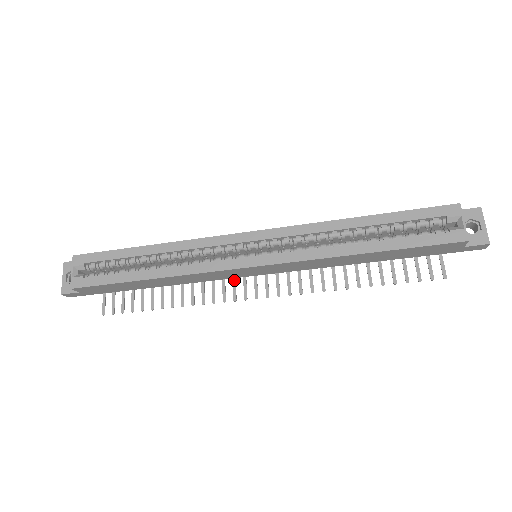
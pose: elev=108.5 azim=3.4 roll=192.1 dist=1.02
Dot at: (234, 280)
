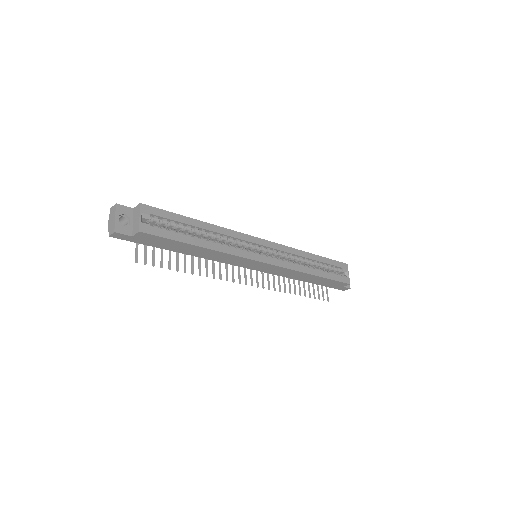
Dot at: (233, 267)
